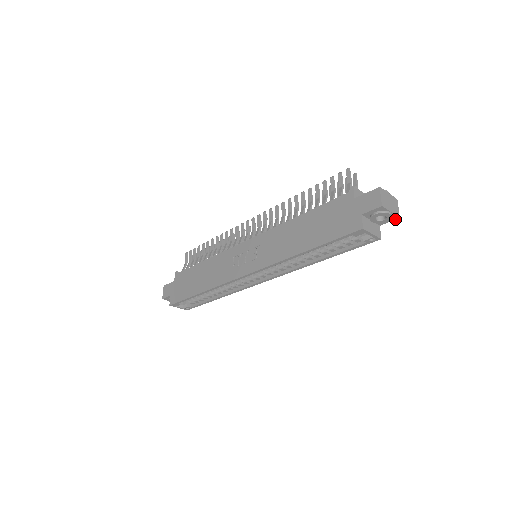
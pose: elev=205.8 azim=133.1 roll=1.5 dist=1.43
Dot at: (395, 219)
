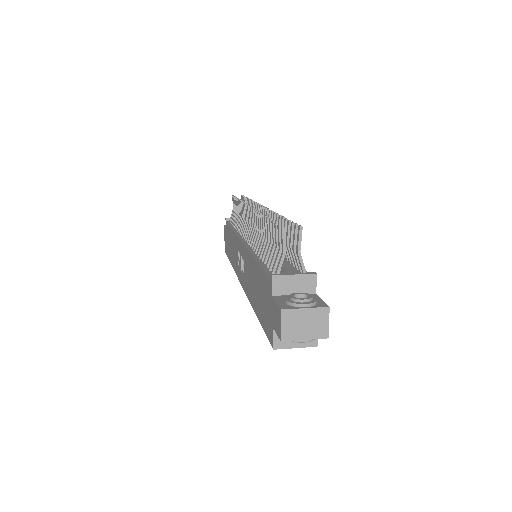
Dot at: (325, 335)
